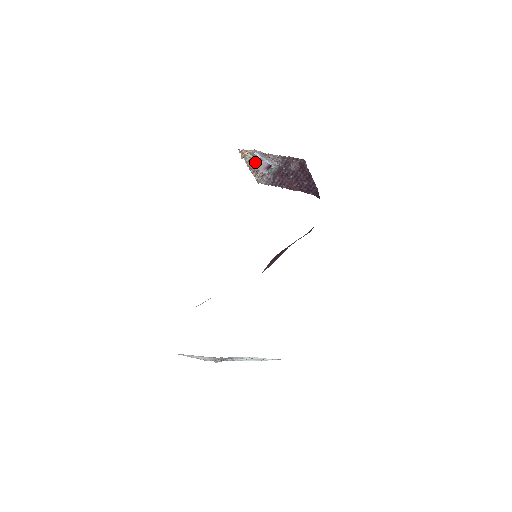
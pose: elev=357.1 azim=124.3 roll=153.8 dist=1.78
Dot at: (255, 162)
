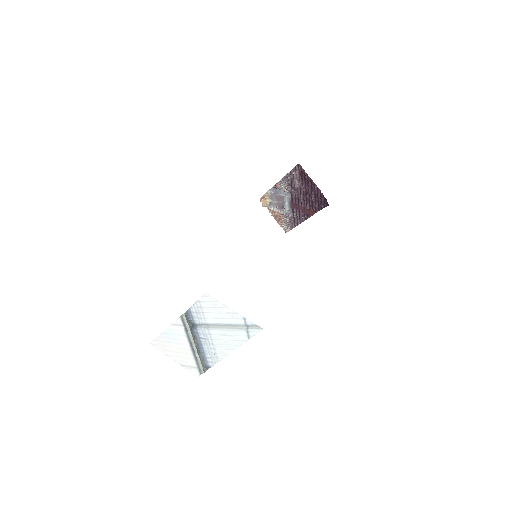
Dot at: (274, 205)
